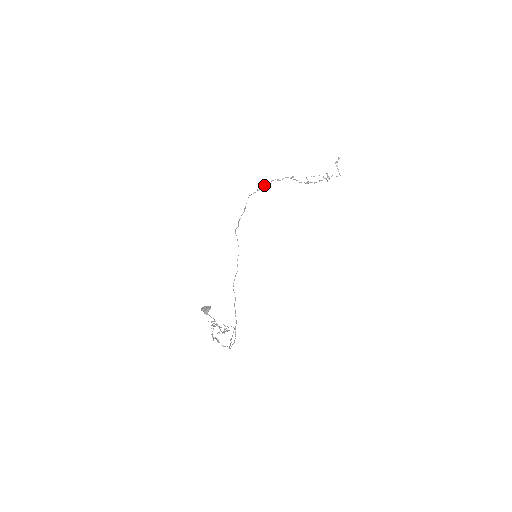
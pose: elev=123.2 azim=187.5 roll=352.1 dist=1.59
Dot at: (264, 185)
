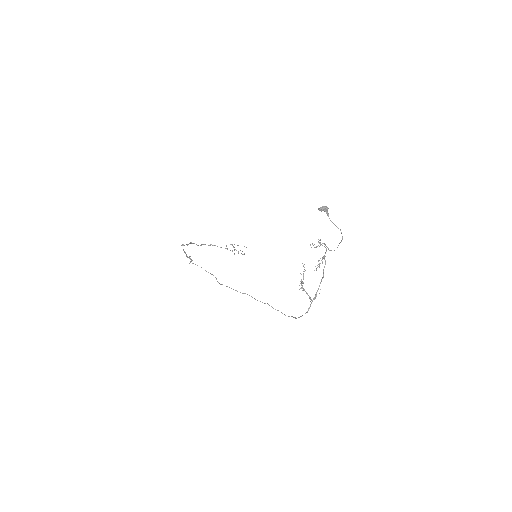
Dot at: (189, 243)
